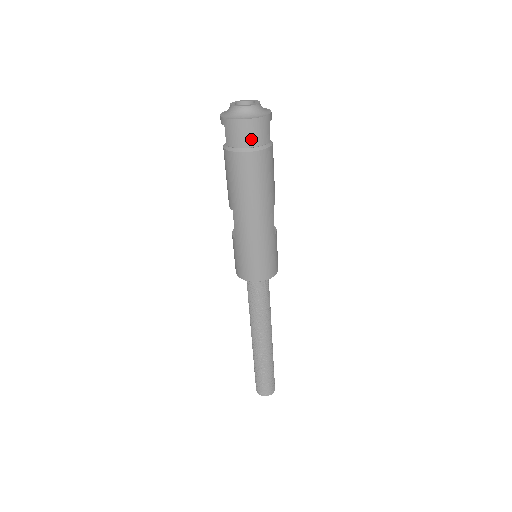
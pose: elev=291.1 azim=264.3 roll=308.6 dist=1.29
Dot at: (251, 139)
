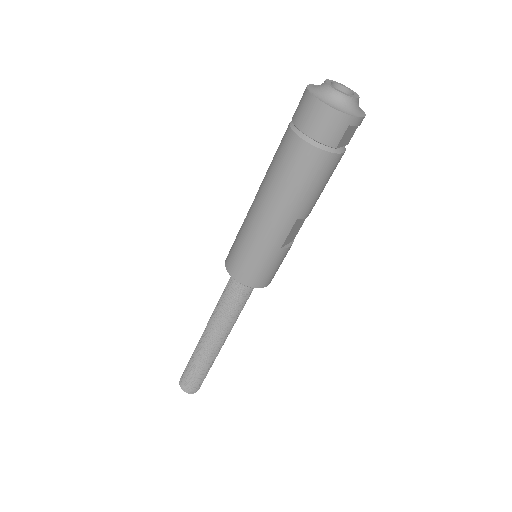
Dot at: (314, 127)
